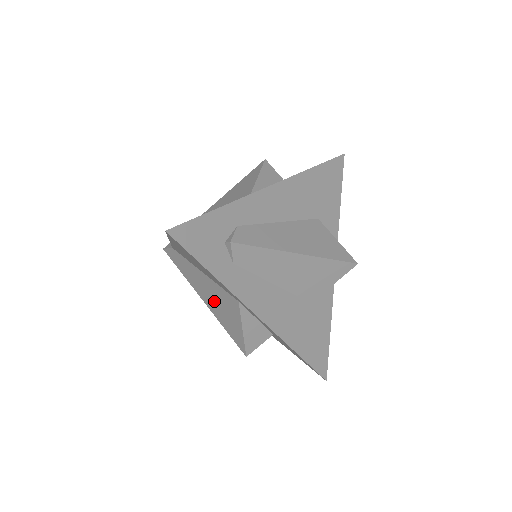
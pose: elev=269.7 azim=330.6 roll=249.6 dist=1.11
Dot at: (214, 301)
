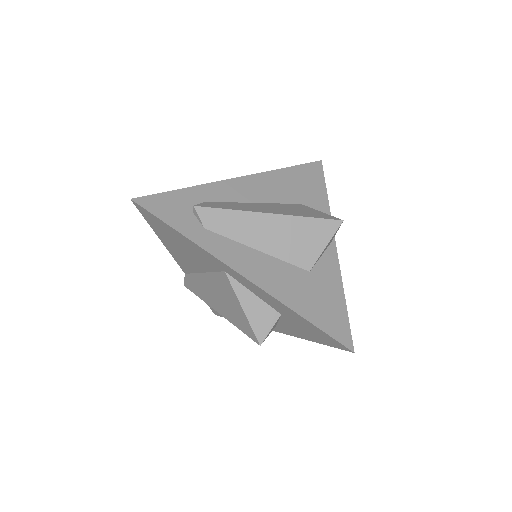
Dot at: (220, 299)
